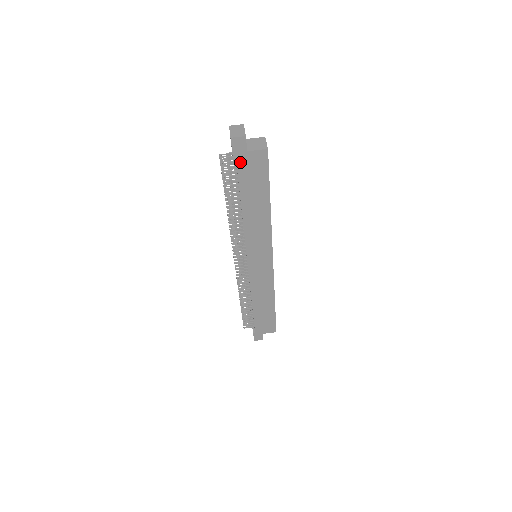
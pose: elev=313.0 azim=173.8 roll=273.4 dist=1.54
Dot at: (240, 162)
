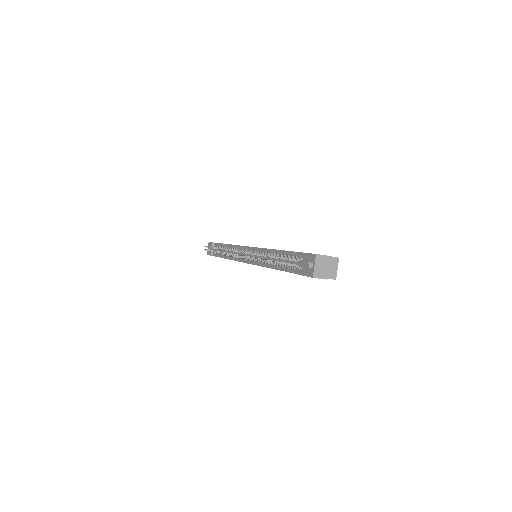
Dot at: occluded
